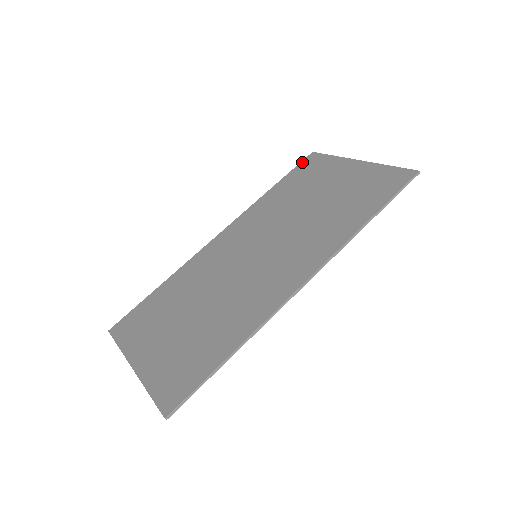
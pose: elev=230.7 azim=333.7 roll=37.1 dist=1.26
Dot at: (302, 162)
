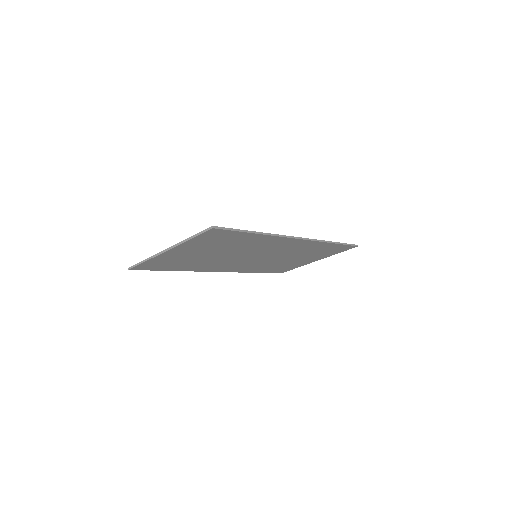
Dot at: occluded
